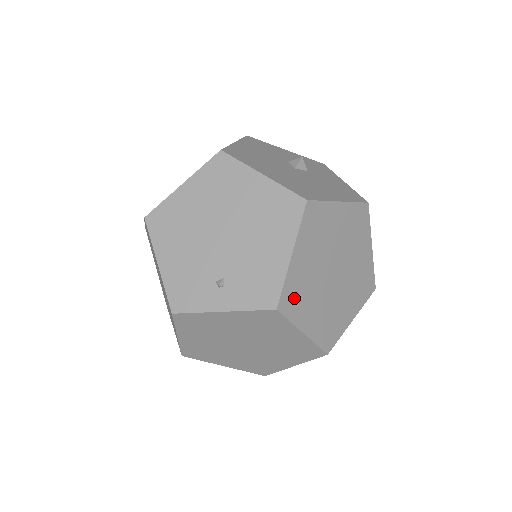
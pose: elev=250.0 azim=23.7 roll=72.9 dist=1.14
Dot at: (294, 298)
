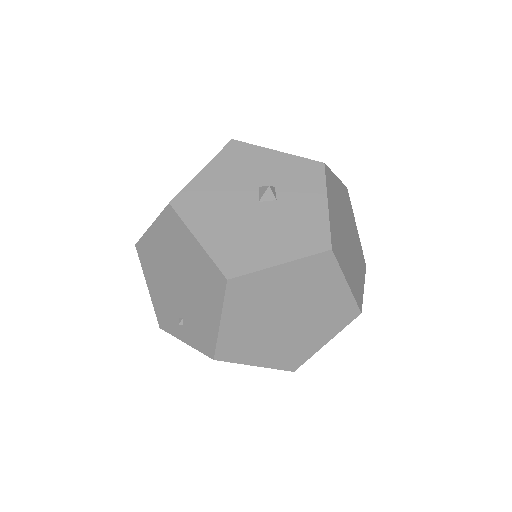
Dot at: (234, 348)
